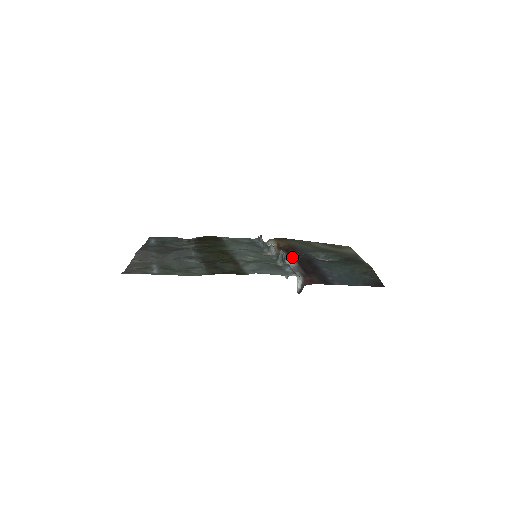
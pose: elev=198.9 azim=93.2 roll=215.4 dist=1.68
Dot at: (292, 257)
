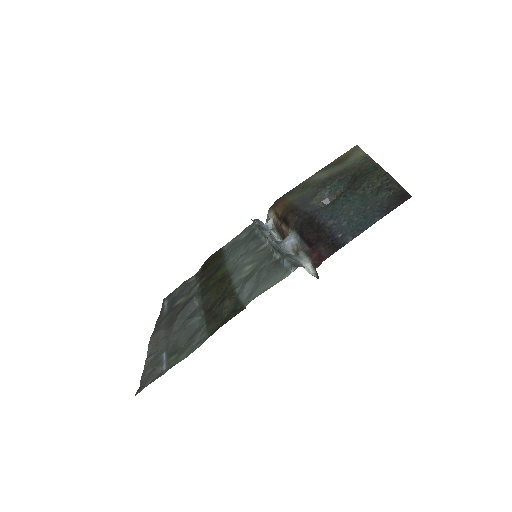
Dot at: (291, 228)
